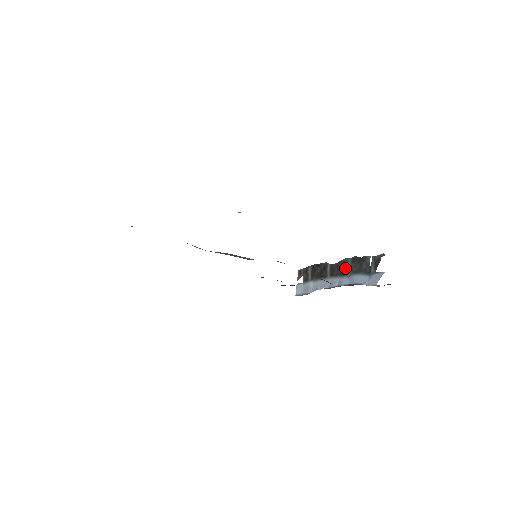
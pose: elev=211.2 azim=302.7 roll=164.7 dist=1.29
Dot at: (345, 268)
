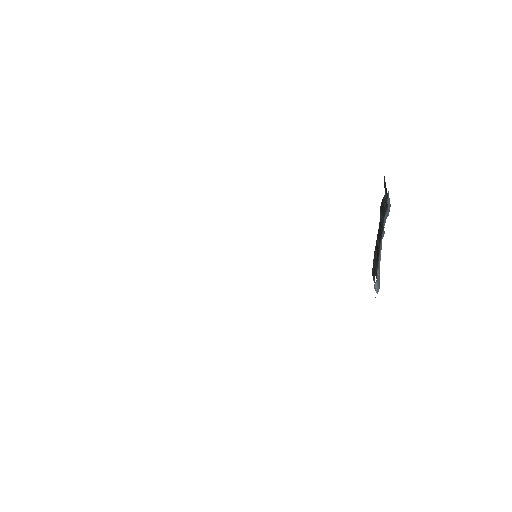
Dot at: (381, 226)
